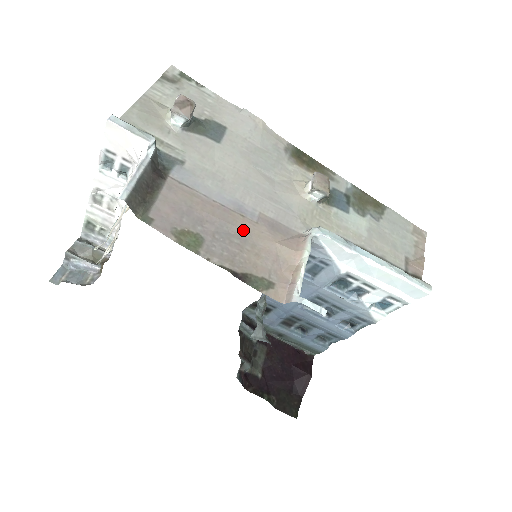
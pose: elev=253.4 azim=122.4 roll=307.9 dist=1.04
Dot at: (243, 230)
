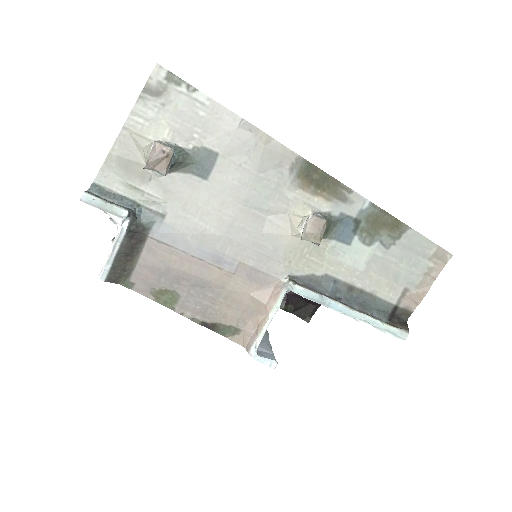
Dot at: (218, 284)
